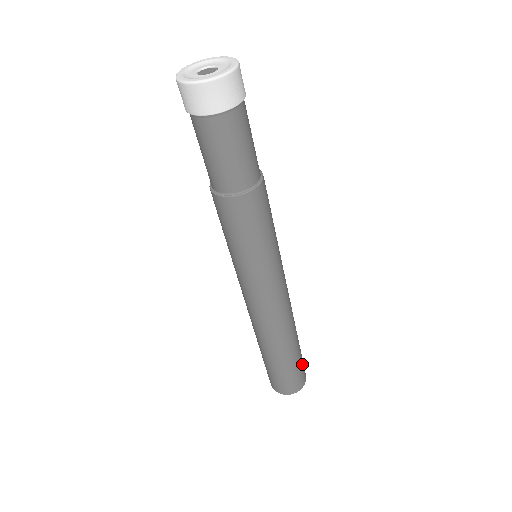
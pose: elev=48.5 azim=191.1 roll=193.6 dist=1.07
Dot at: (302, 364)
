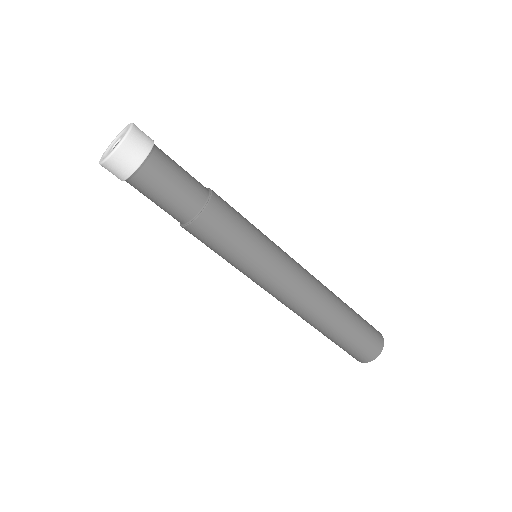
Dot at: (366, 321)
